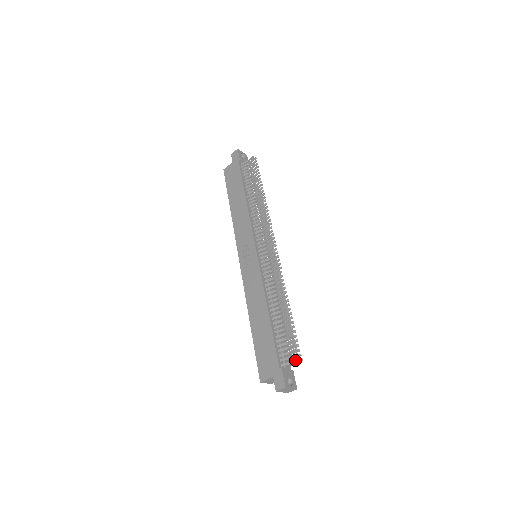
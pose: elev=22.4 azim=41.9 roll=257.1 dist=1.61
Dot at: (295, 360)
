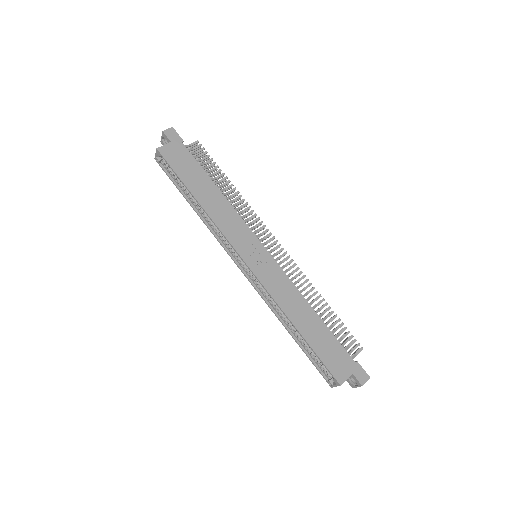
Dot at: (360, 350)
